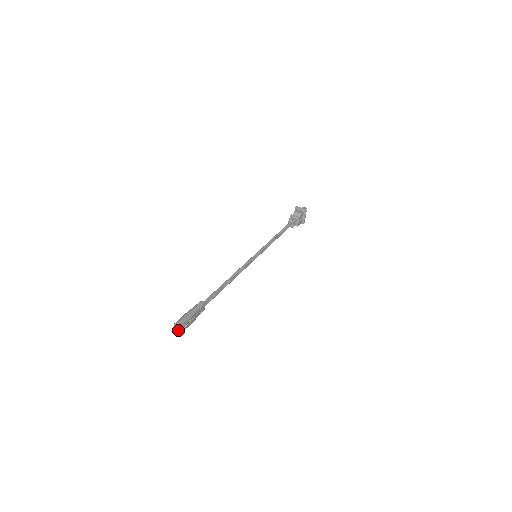
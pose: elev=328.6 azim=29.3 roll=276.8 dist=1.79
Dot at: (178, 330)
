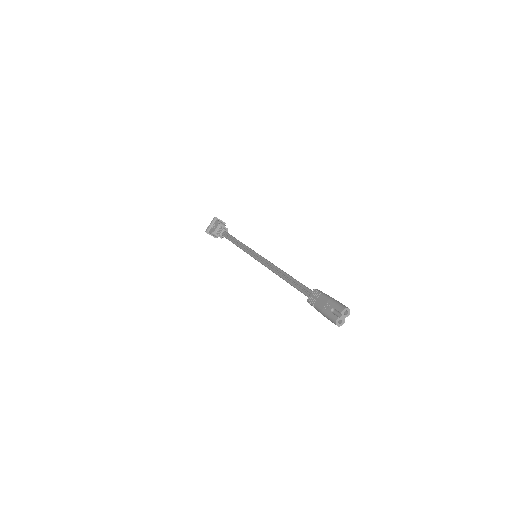
Dot at: occluded
